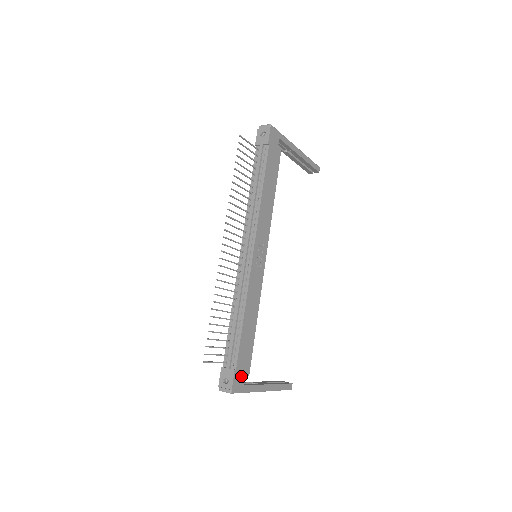
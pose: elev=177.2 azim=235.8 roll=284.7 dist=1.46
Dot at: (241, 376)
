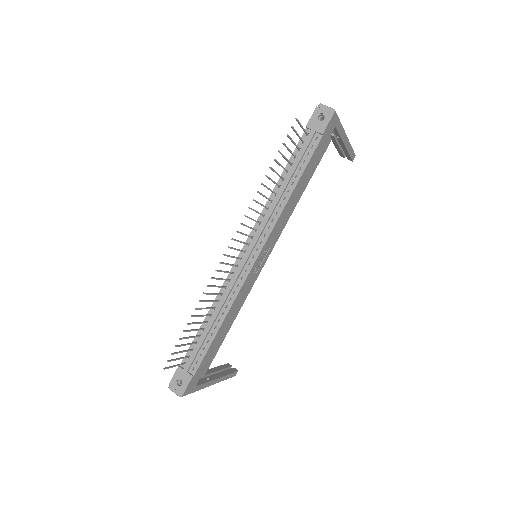
Dot at: (196, 379)
